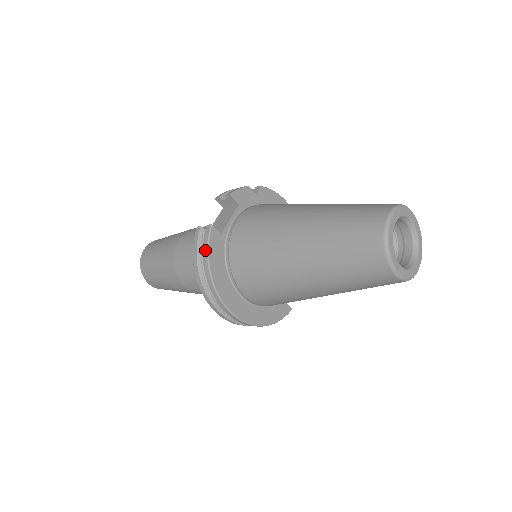
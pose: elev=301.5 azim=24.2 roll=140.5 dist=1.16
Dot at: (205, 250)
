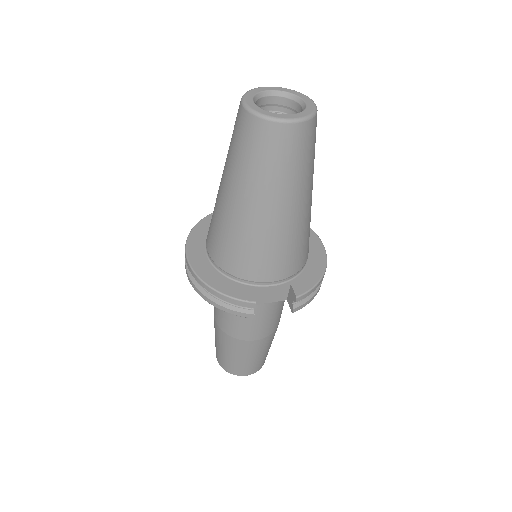
Dot at: (206, 218)
